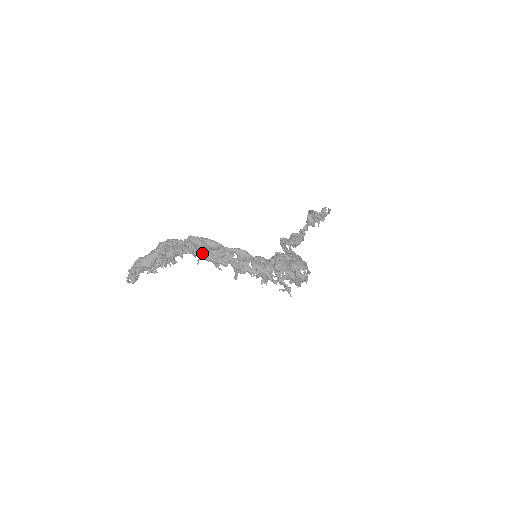
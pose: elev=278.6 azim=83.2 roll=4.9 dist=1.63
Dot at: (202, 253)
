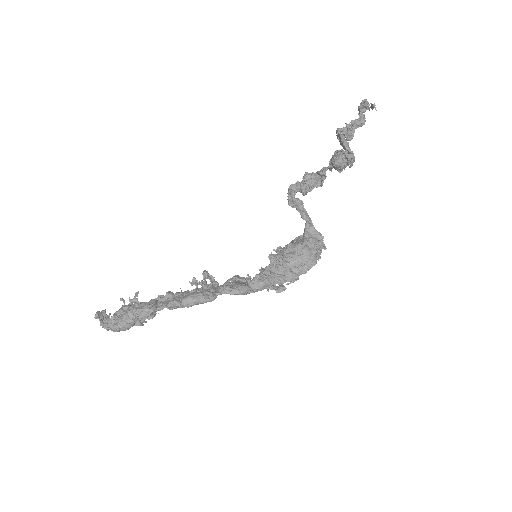
Dot at: occluded
